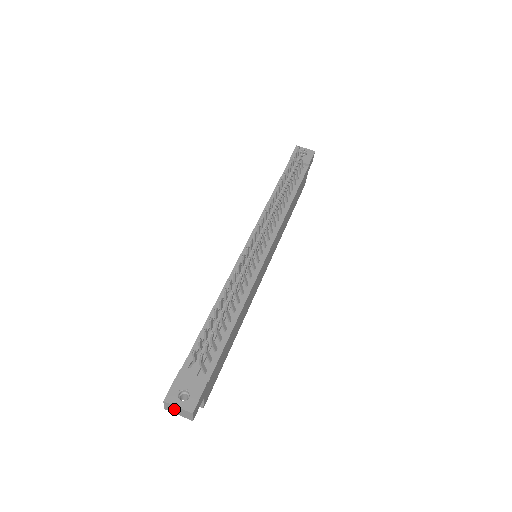
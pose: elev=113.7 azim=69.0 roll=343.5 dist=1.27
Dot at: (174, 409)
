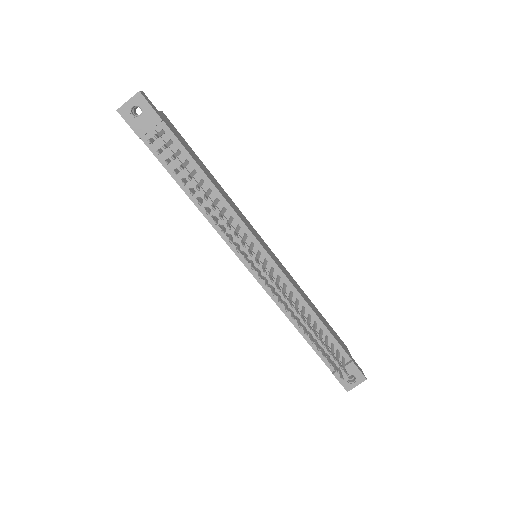
Dot at: occluded
